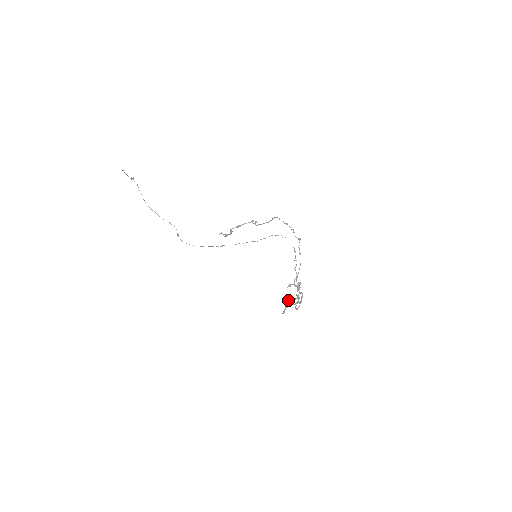
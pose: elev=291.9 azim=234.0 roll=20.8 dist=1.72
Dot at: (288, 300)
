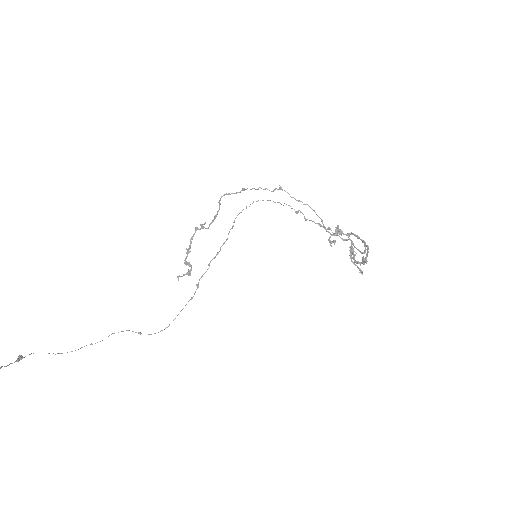
Dot at: (354, 256)
